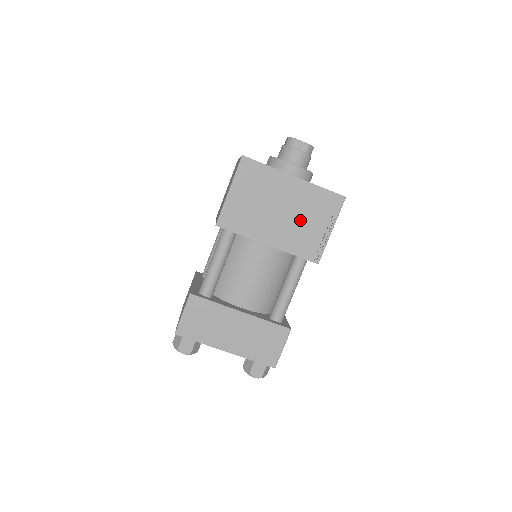
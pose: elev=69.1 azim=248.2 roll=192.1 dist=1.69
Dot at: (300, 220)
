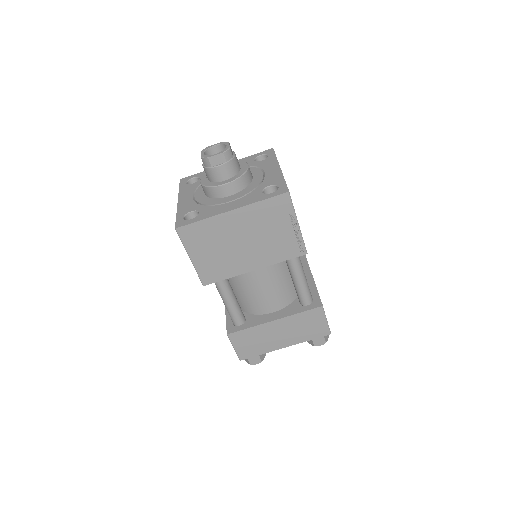
Dot at: (265, 236)
